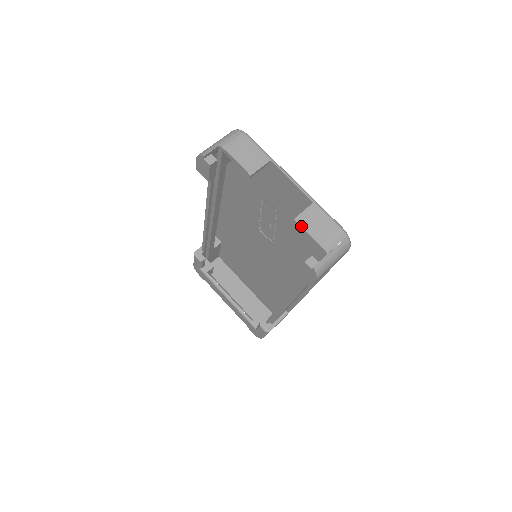
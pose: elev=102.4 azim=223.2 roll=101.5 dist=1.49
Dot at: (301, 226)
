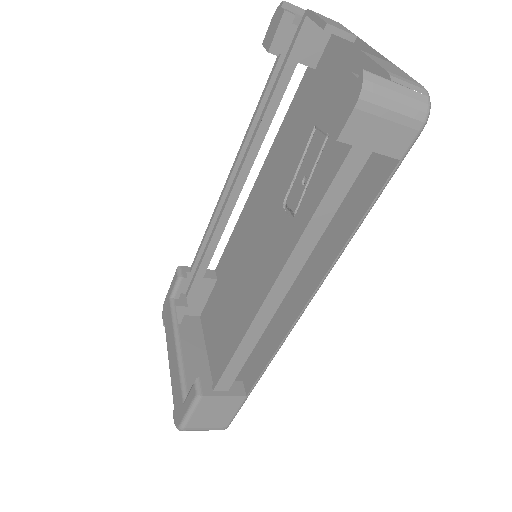
Dot at: (367, 55)
